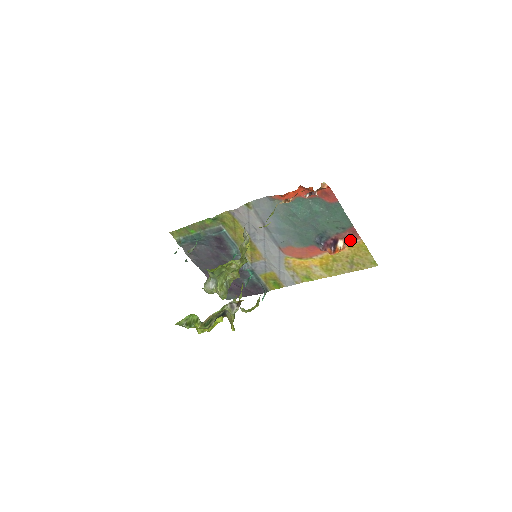
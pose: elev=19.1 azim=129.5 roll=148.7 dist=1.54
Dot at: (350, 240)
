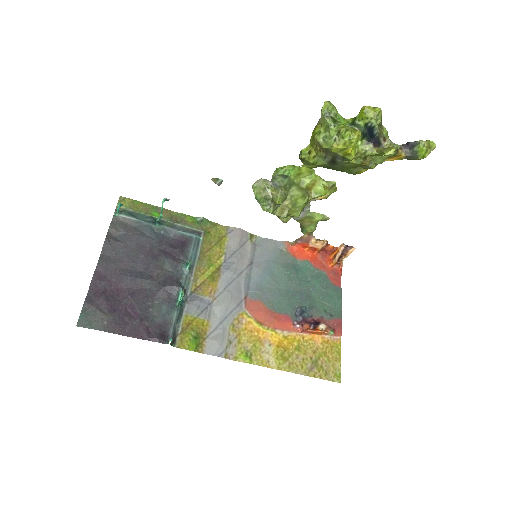
Dot at: (333, 330)
